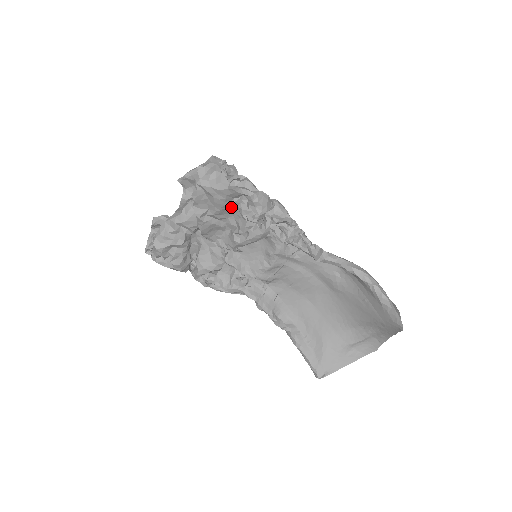
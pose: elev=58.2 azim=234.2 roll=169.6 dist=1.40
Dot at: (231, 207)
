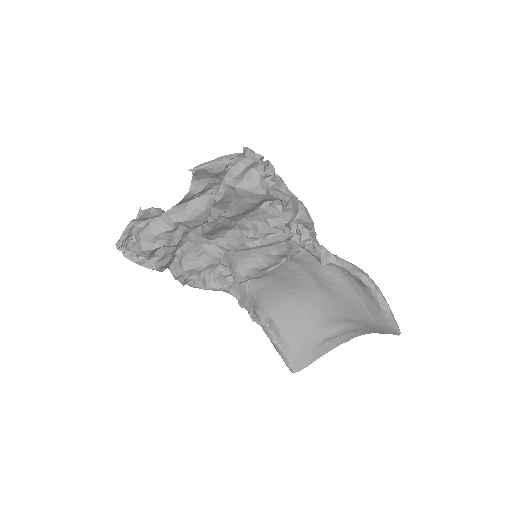
Dot at: (254, 209)
